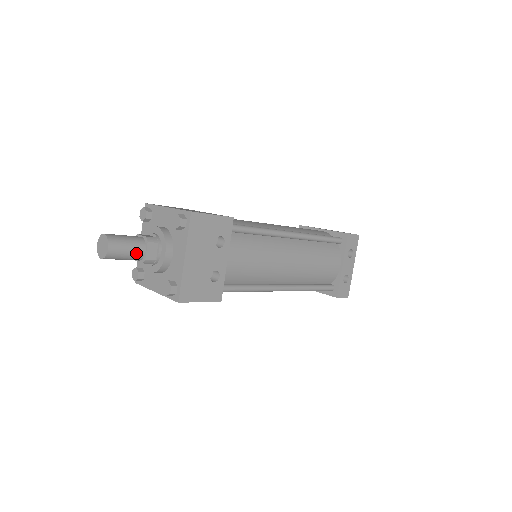
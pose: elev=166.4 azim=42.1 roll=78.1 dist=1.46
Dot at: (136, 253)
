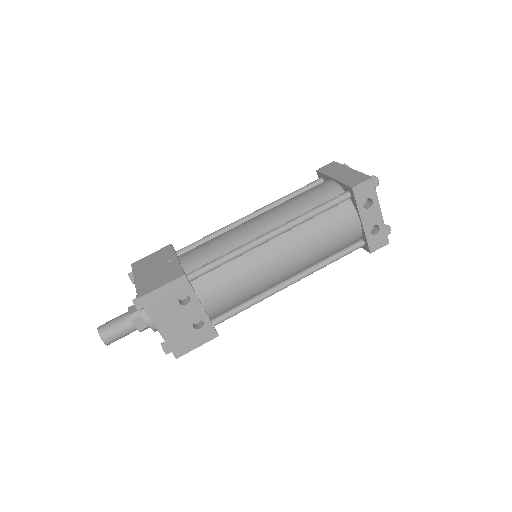
Dot at: (128, 331)
